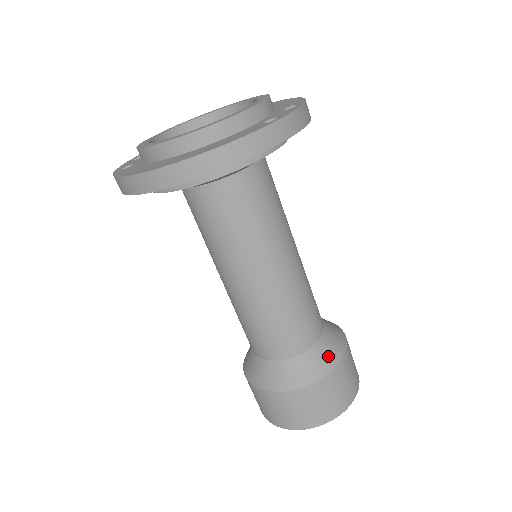
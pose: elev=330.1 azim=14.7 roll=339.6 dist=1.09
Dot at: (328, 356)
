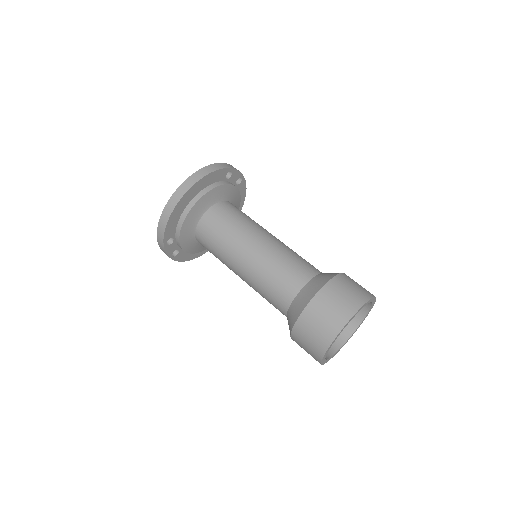
Dot at: (332, 273)
